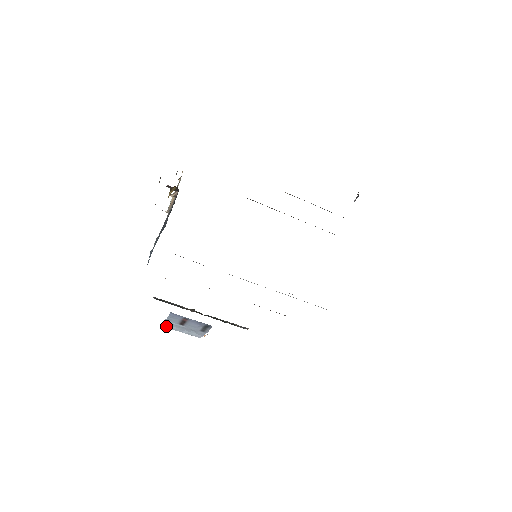
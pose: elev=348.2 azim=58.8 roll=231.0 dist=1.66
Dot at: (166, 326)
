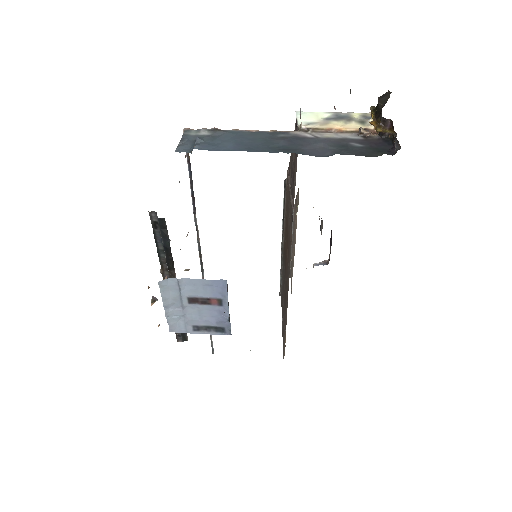
Dot at: (163, 284)
